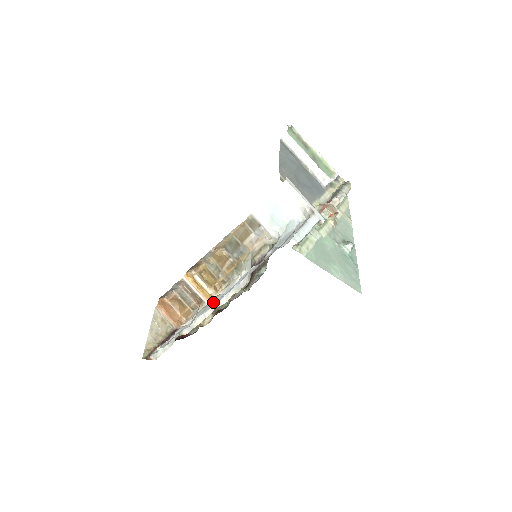
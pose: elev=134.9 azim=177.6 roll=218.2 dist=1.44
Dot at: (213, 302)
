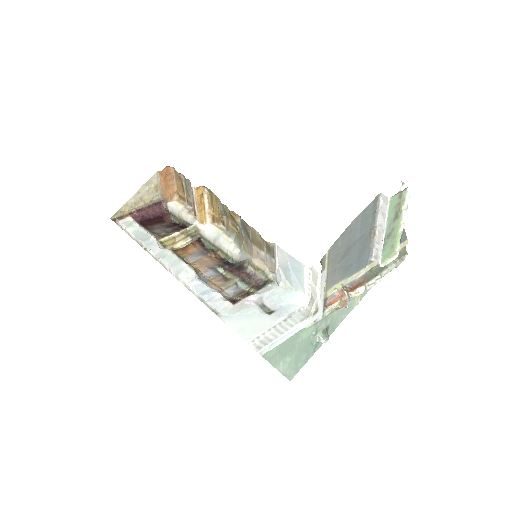
Dot at: (183, 272)
